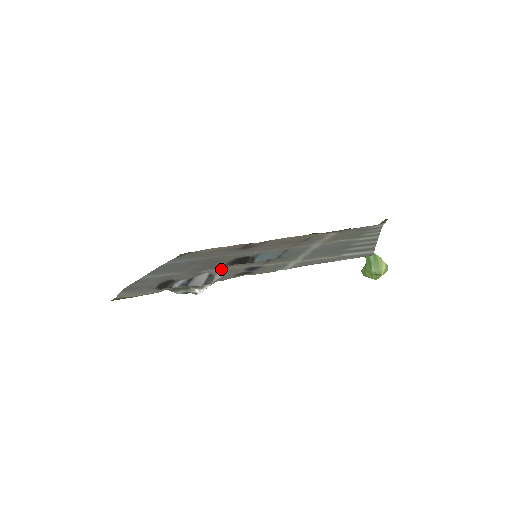
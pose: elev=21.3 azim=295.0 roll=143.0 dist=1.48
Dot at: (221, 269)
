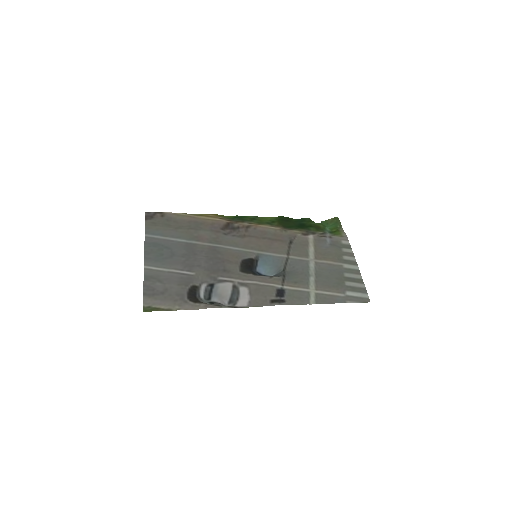
Dot at: (242, 280)
